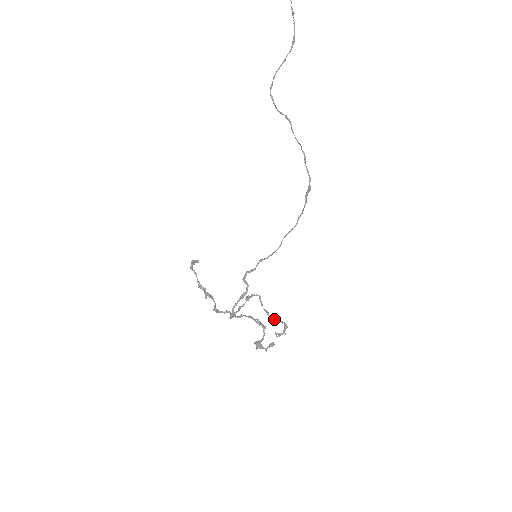
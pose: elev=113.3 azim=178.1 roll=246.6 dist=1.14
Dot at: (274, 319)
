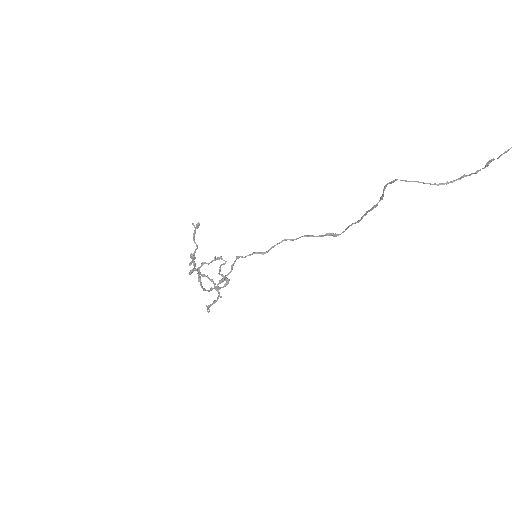
Dot at: (222, 275)
